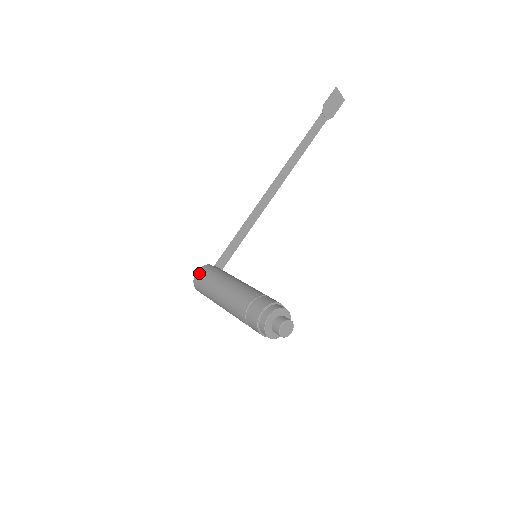
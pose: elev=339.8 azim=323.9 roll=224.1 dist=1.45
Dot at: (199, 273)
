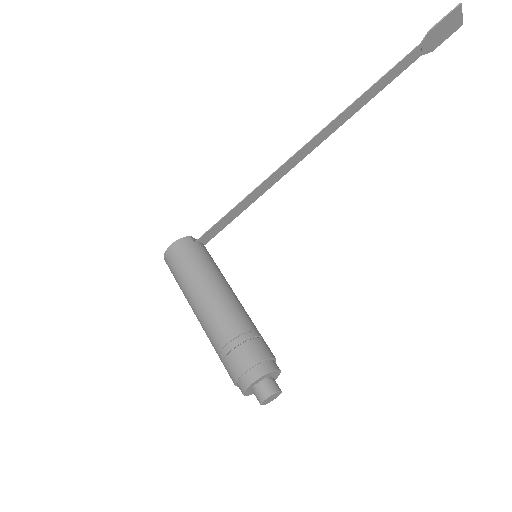
Dot at: (174, 250)
